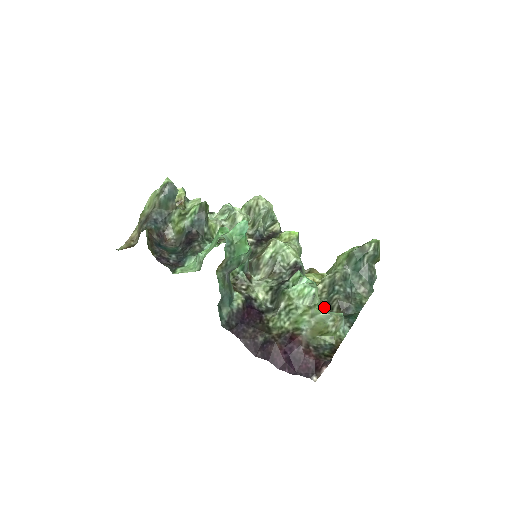
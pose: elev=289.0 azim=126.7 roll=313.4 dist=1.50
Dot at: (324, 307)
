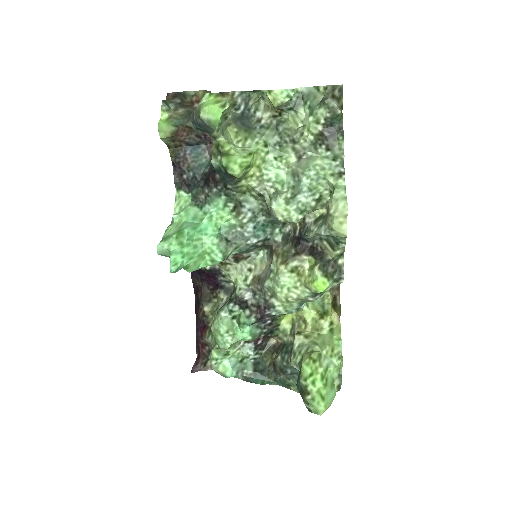
Dot at: (251, 350)
